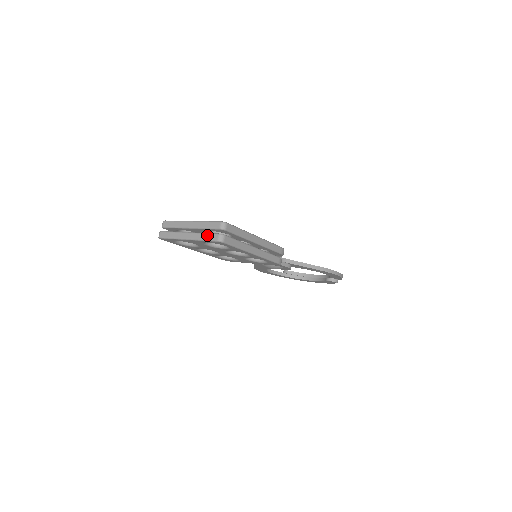
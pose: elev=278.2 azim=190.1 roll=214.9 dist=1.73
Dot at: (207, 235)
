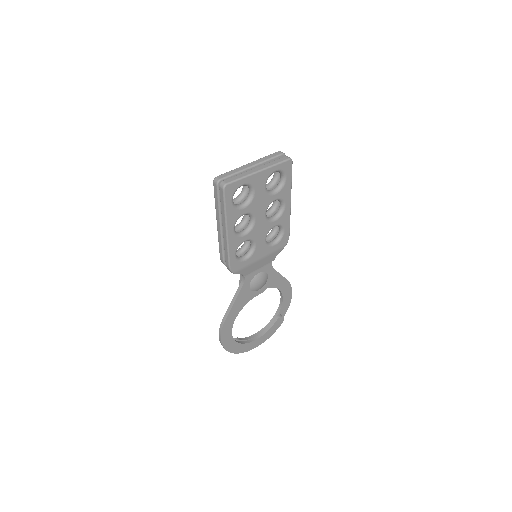
Dot at: (276, 160)
